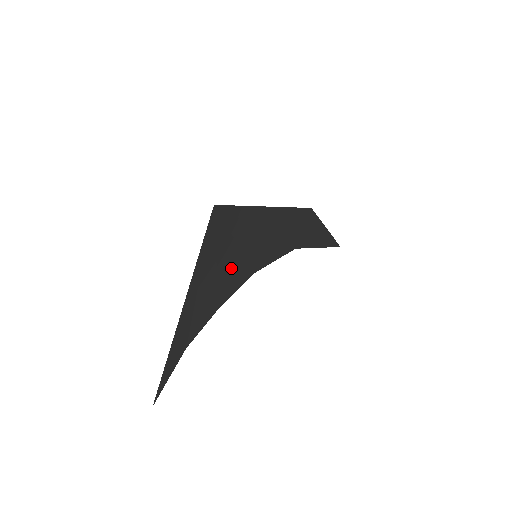
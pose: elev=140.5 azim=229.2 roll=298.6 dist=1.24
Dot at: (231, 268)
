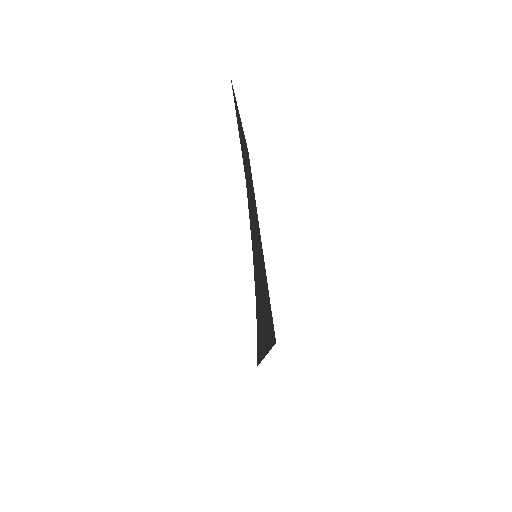
Dot at: (260, 295)
